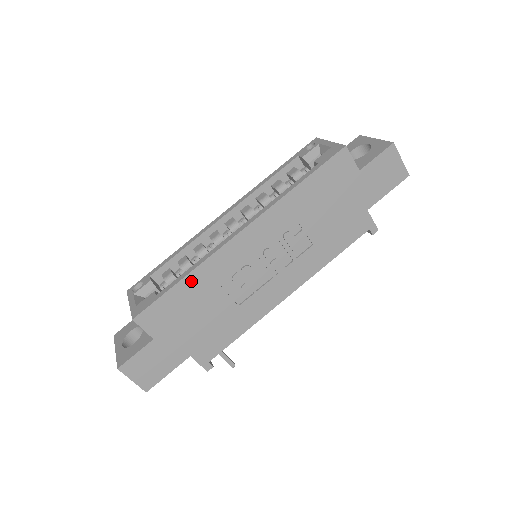
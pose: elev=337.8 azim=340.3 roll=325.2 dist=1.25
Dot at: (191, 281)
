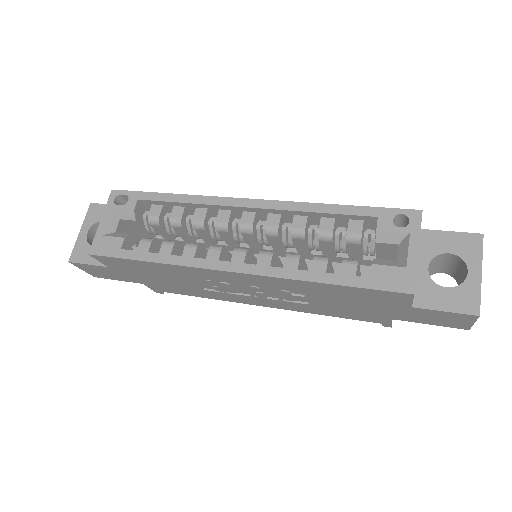
Dot at: (159, 266)
